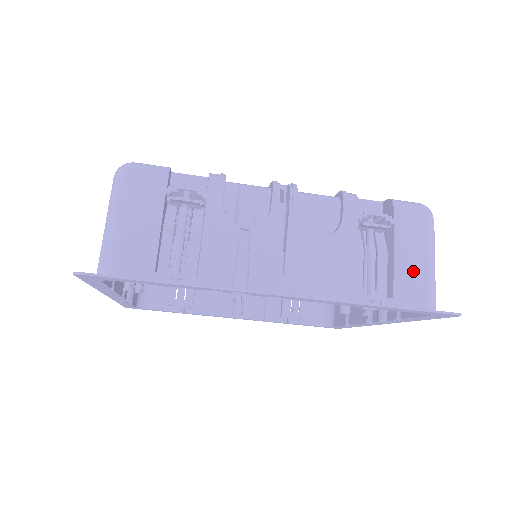
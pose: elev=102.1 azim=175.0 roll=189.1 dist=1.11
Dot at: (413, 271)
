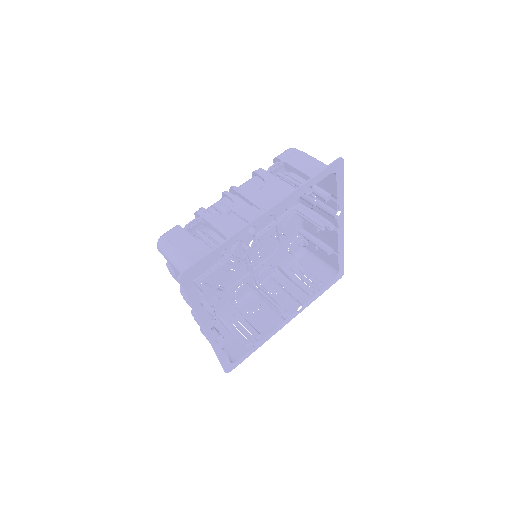
Dot at: (309, 166)
